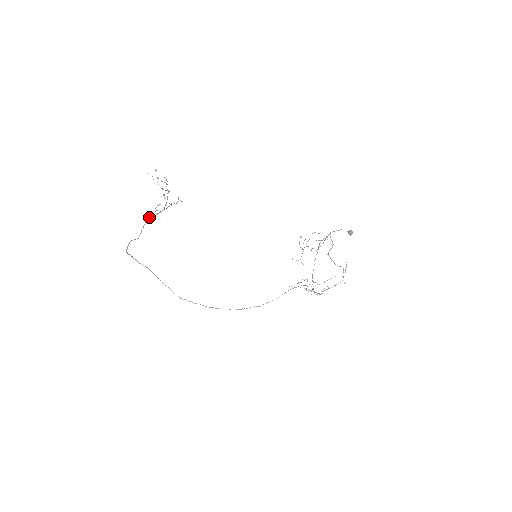
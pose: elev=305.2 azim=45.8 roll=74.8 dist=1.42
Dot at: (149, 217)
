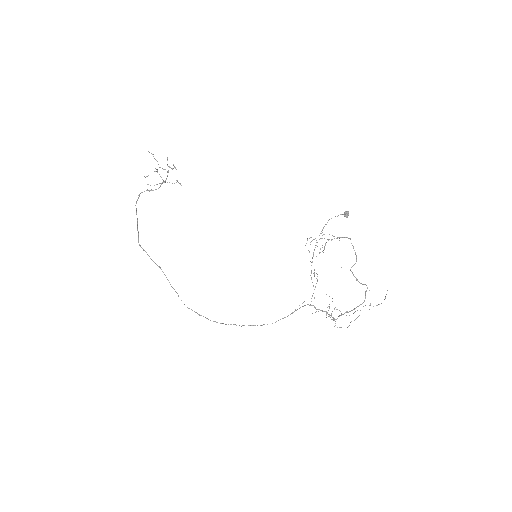
Dot at: (142, 192)
